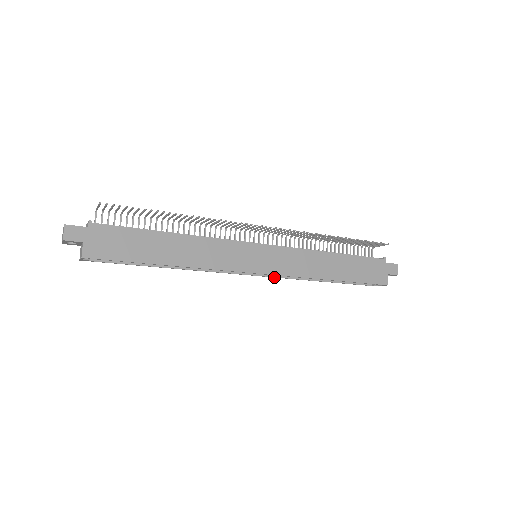
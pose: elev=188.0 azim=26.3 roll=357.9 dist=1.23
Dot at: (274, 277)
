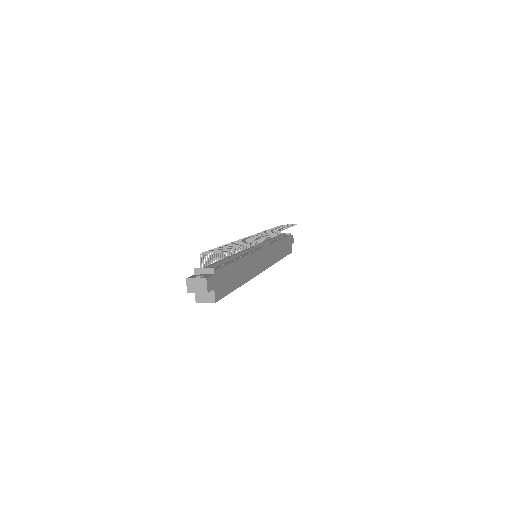
Dot at: occluded
